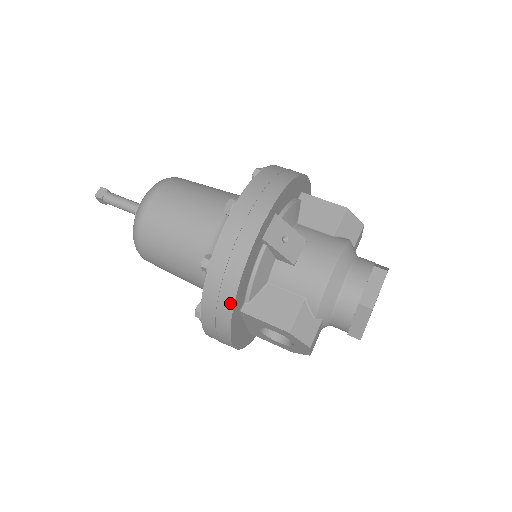
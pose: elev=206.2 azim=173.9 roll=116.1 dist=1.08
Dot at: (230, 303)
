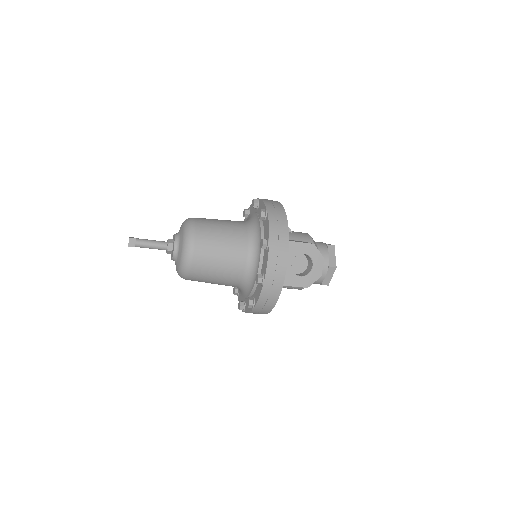
Dot at: (286, 223)
